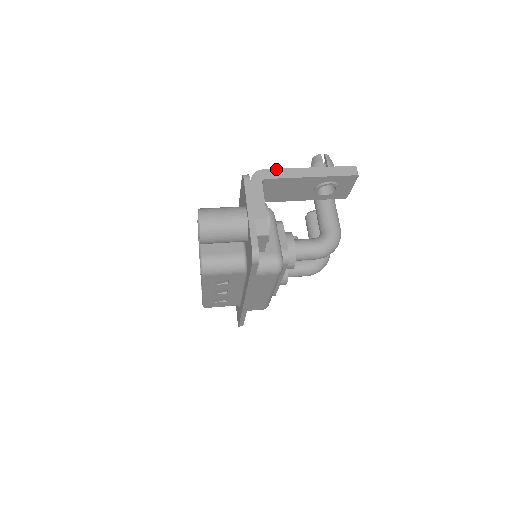
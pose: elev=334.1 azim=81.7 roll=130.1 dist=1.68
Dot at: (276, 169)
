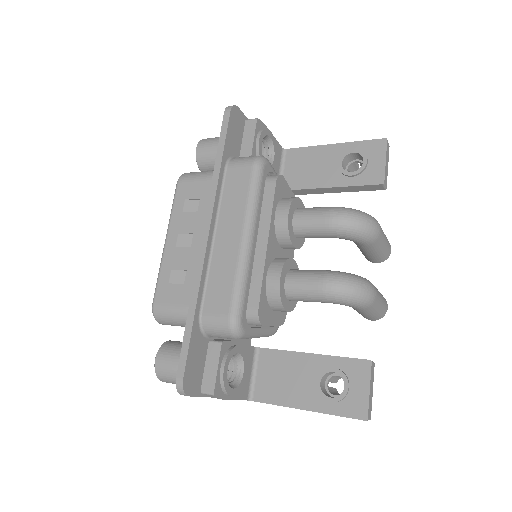
Dot at: occluded
